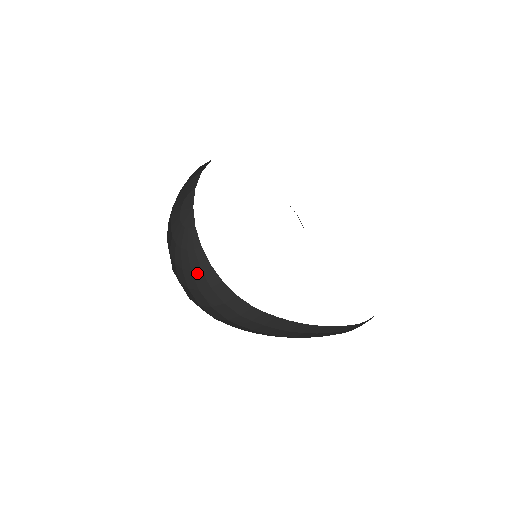
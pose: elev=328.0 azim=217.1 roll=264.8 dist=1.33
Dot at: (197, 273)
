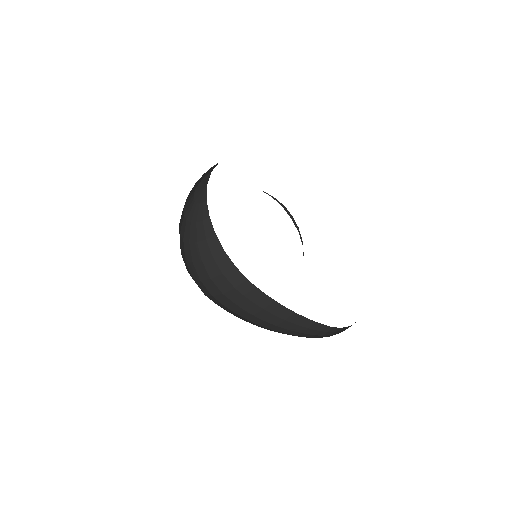
Dot at: (202, 244)
